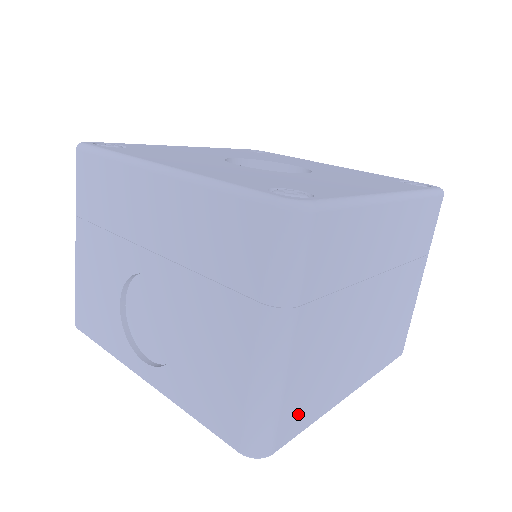
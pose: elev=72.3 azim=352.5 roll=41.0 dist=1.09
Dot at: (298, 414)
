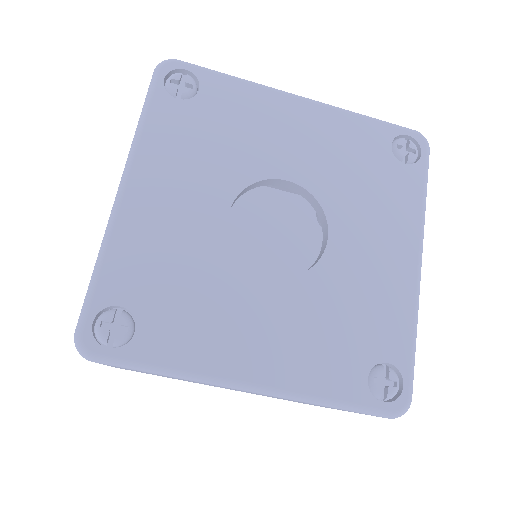
Dot at: occluded
